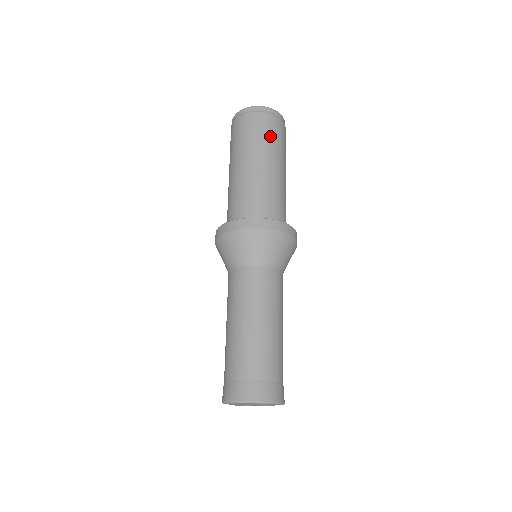
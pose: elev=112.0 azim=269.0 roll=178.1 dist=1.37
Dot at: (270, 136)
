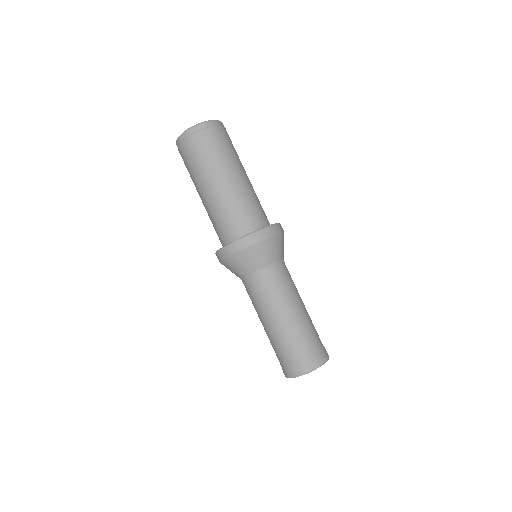
Dot at: (217, 151)
